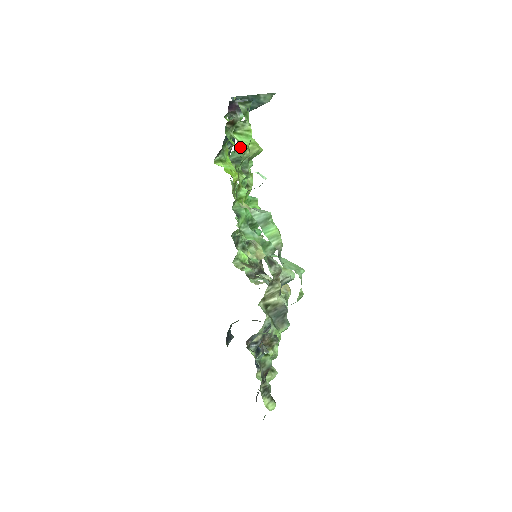
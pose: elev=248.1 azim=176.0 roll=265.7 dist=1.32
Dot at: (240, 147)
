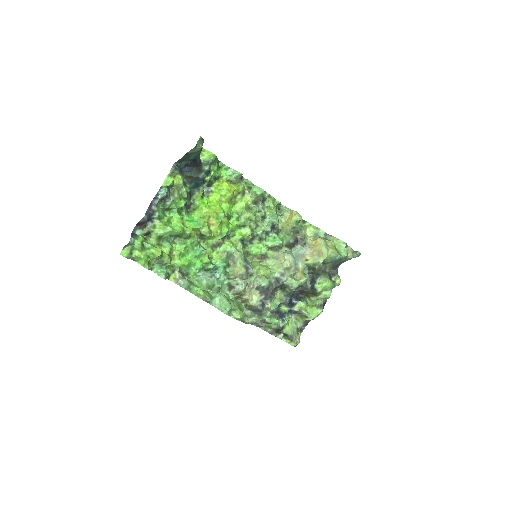
Dot at: (166, 236)
